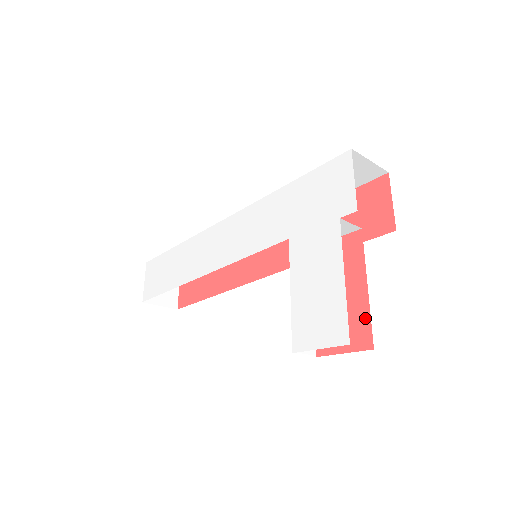
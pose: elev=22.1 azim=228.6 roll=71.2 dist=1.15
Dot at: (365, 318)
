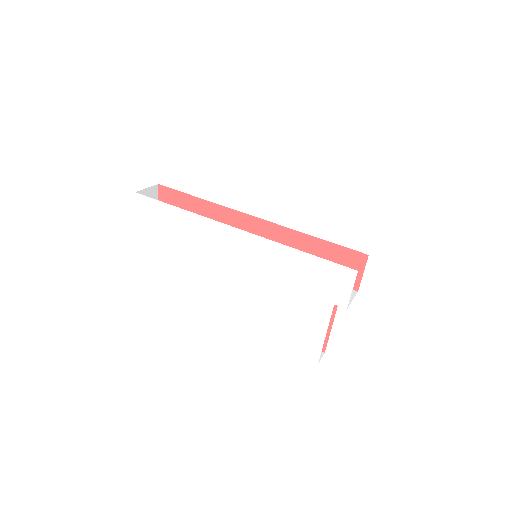
Dot at: (325, 338)
